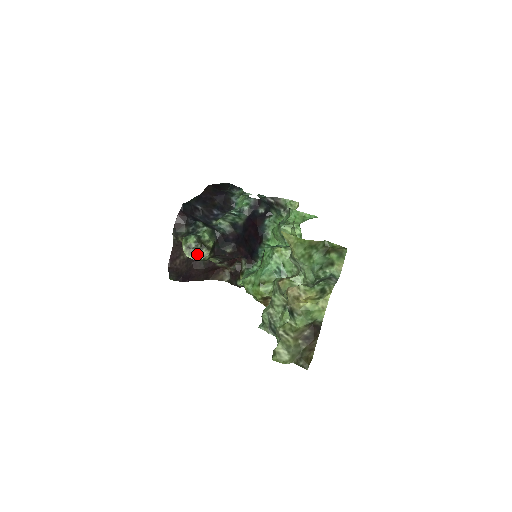
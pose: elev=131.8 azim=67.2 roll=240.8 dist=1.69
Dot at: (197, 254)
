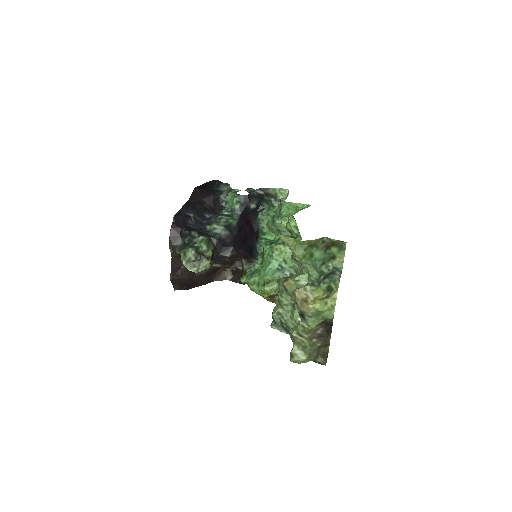
Dot at: (198, 266)
